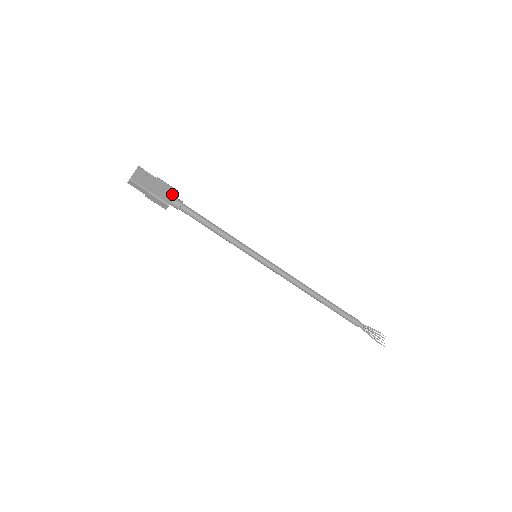
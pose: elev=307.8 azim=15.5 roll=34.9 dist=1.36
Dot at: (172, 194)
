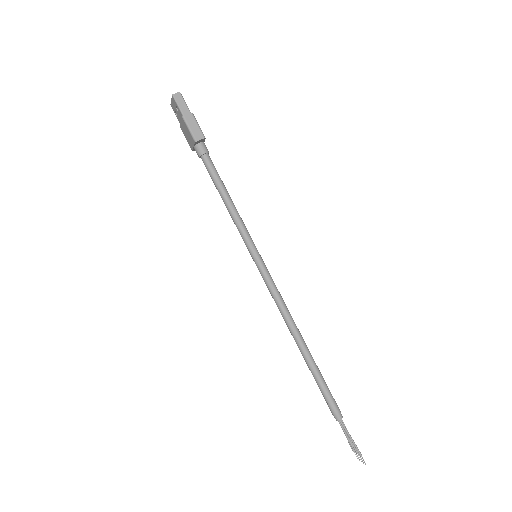
Dot at: occluded
